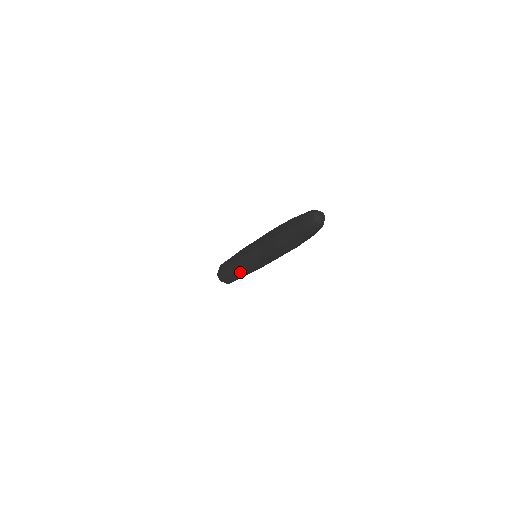
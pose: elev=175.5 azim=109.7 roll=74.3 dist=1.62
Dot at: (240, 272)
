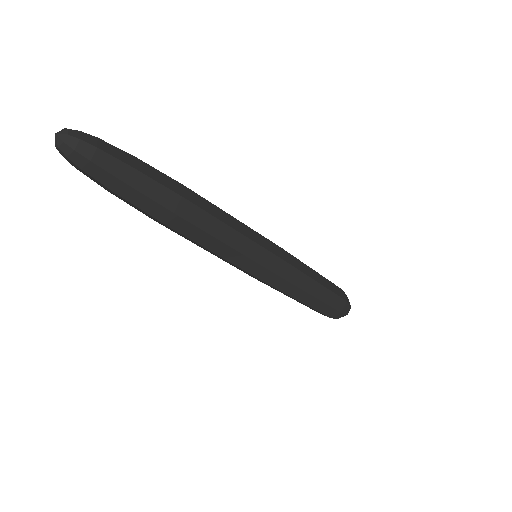
Dot at: (274, 288)
